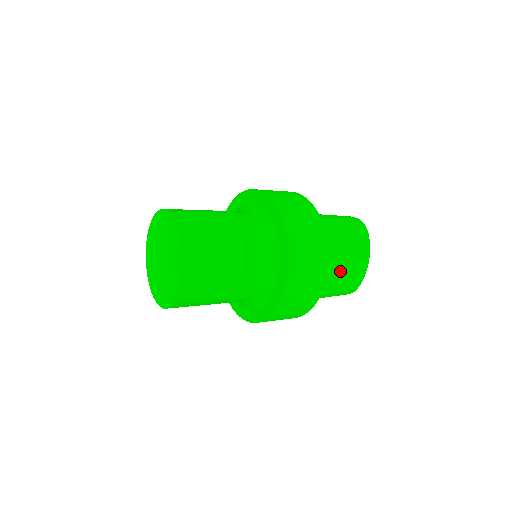
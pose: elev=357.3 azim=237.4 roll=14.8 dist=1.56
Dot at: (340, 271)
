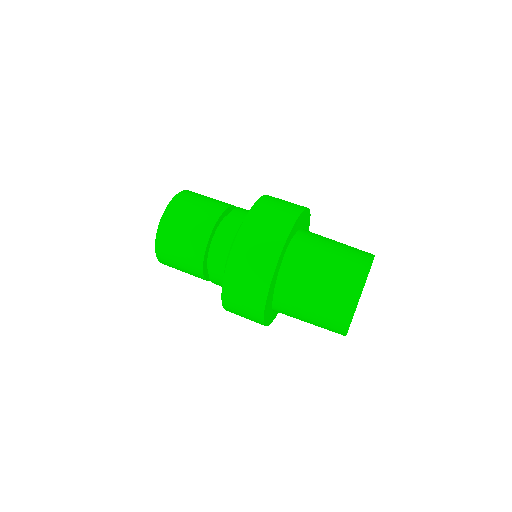
Dot at: (311, 310)
